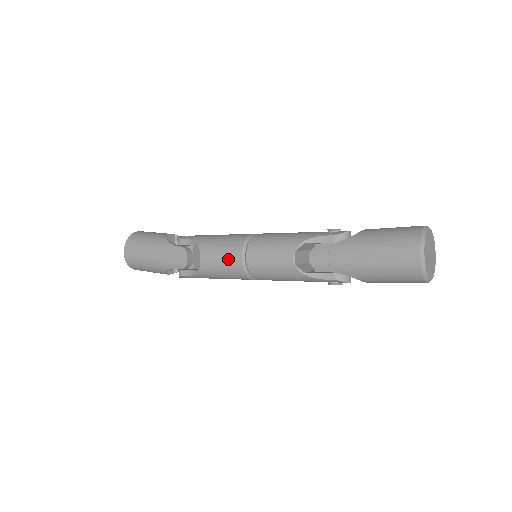
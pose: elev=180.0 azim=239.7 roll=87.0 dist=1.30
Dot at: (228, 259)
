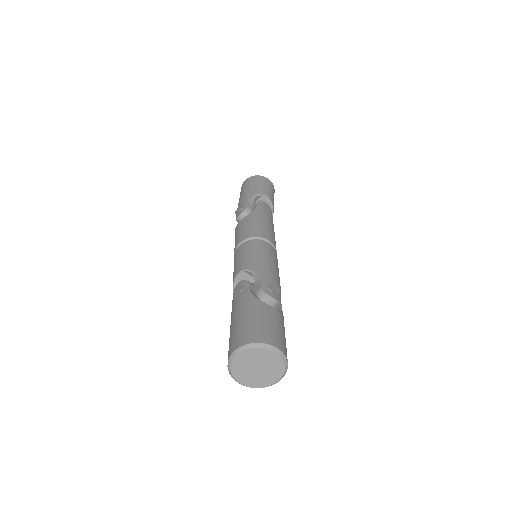
Dot at: (238, 237)
